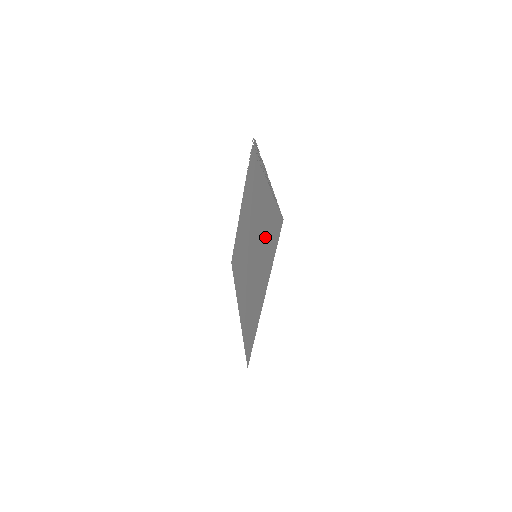
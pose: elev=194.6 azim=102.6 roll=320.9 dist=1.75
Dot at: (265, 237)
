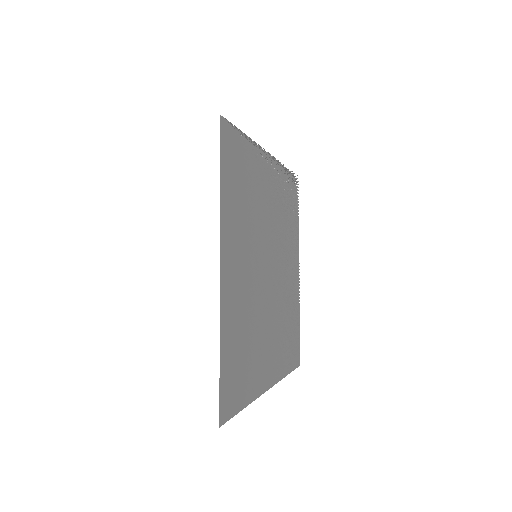
Dot at: (245, 200)
